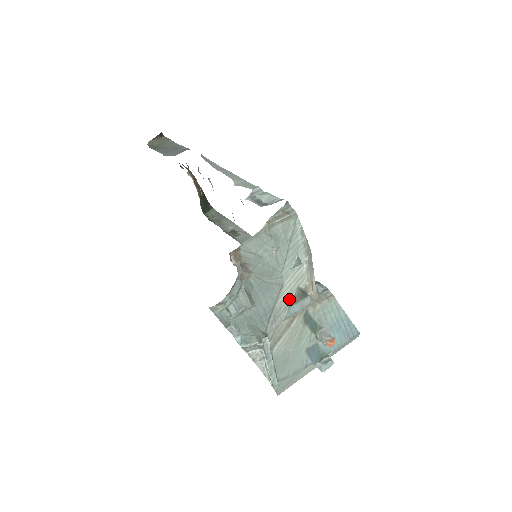
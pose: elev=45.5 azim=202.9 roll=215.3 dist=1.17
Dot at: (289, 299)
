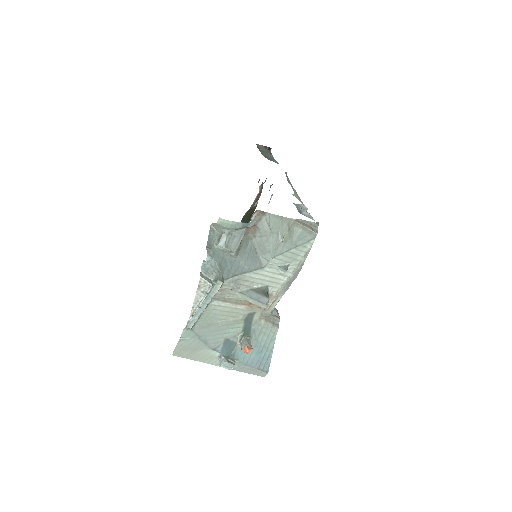
Dot at: (256, 285)
